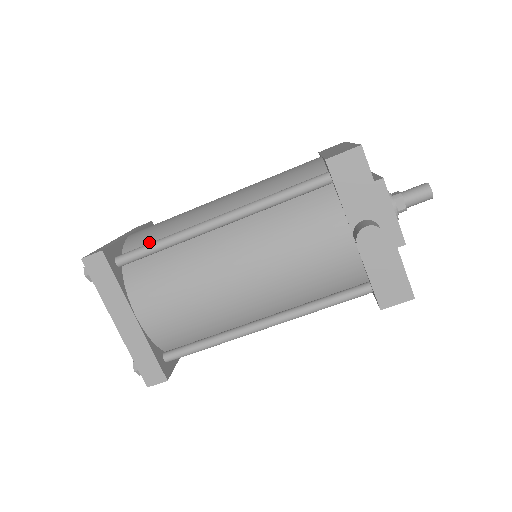
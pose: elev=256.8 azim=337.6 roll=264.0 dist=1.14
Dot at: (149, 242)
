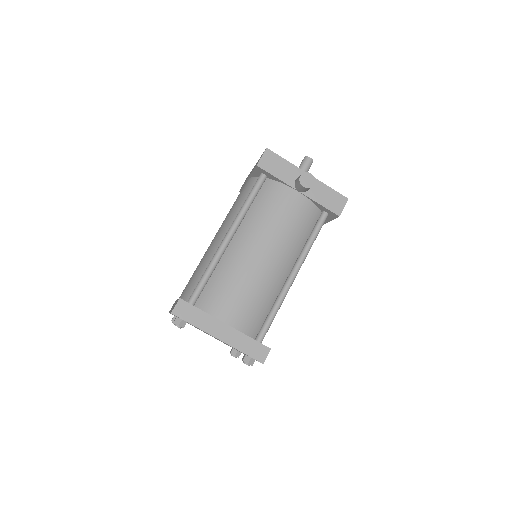
Dot at: (197, 283)
